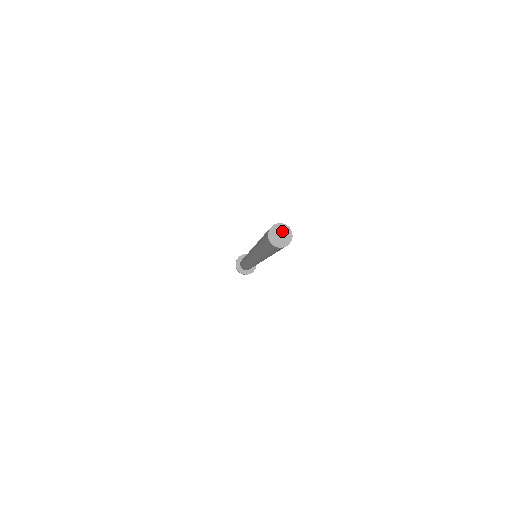
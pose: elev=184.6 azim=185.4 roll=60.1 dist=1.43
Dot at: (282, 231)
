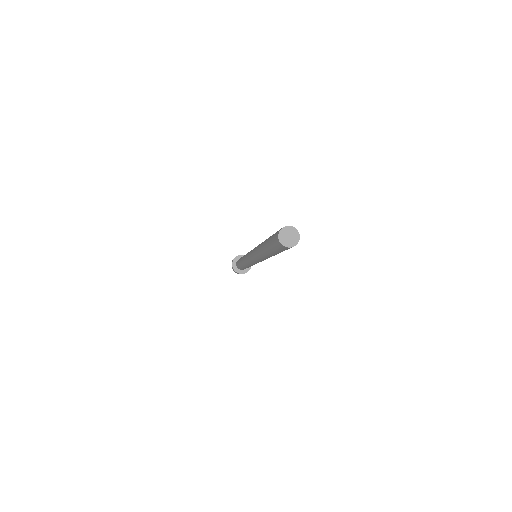
Dot at: (292, 233)
